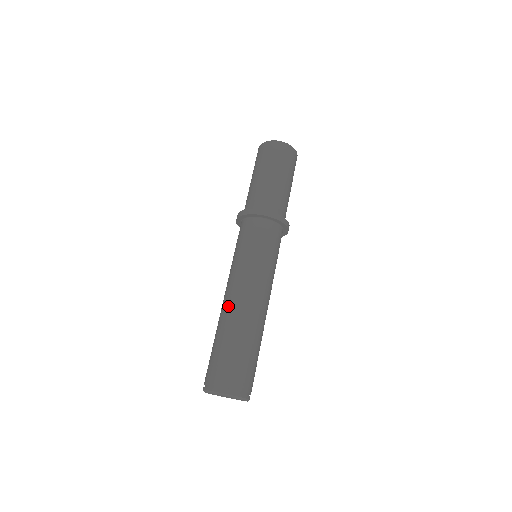
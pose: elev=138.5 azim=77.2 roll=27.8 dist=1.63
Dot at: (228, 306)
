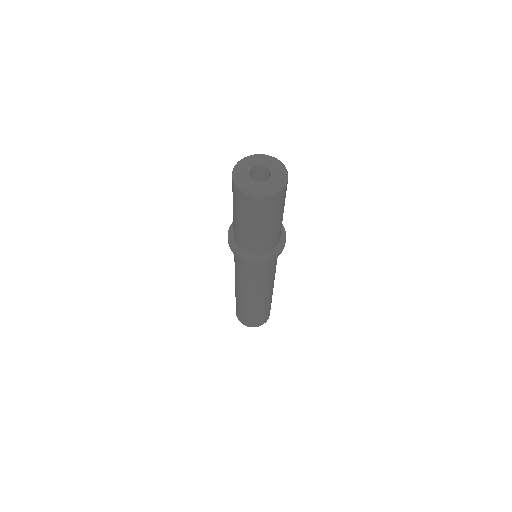
Dot at: (241, 297)
